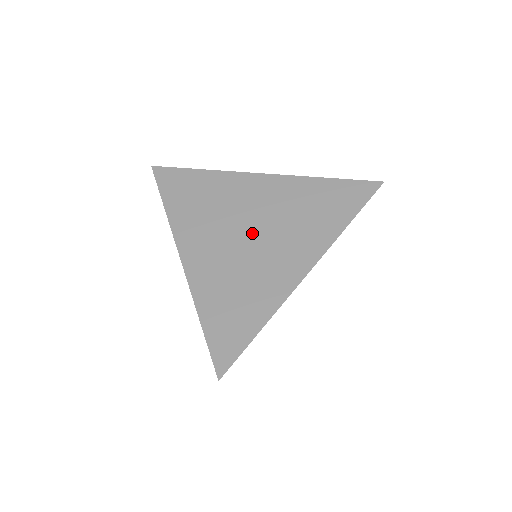
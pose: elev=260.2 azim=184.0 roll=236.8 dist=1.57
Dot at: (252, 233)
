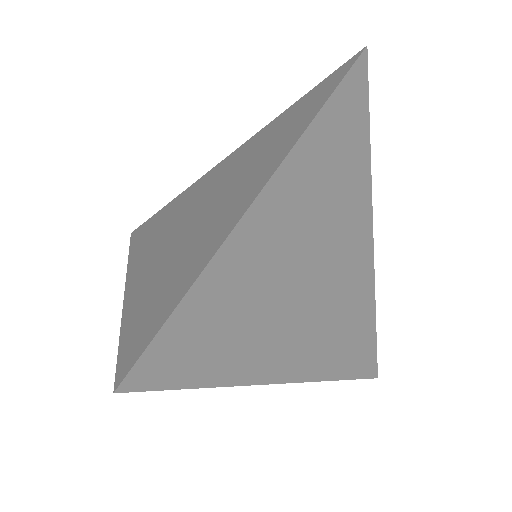
Dot at: (207, 202)
